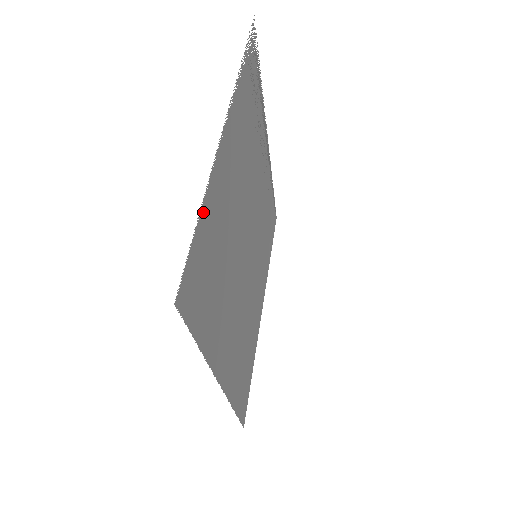
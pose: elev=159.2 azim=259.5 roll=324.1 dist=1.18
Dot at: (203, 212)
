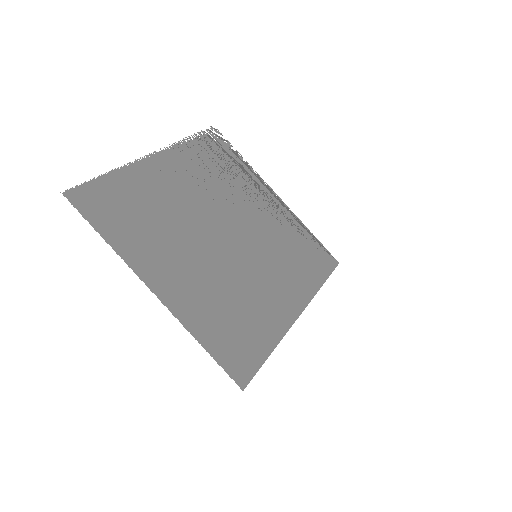
Dot at: (112, 176)
